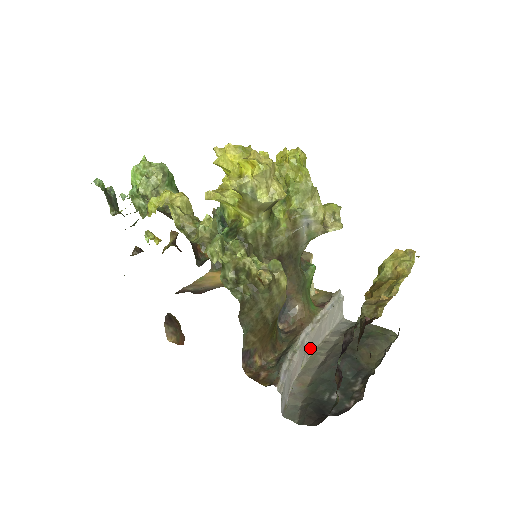
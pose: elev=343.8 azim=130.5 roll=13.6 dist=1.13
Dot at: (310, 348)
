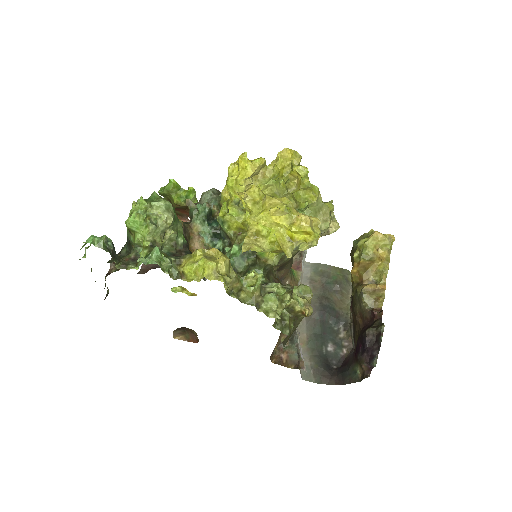
Dot at: occluded
